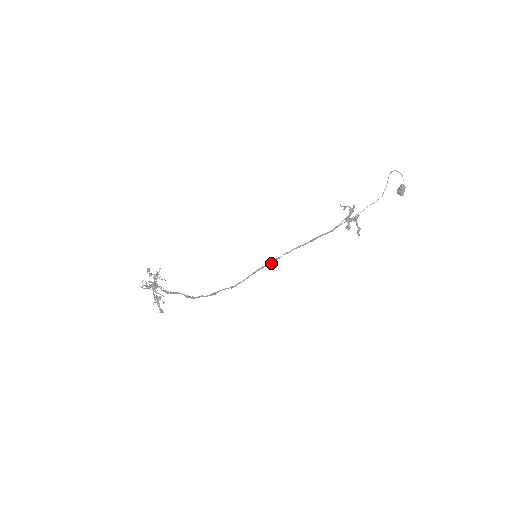
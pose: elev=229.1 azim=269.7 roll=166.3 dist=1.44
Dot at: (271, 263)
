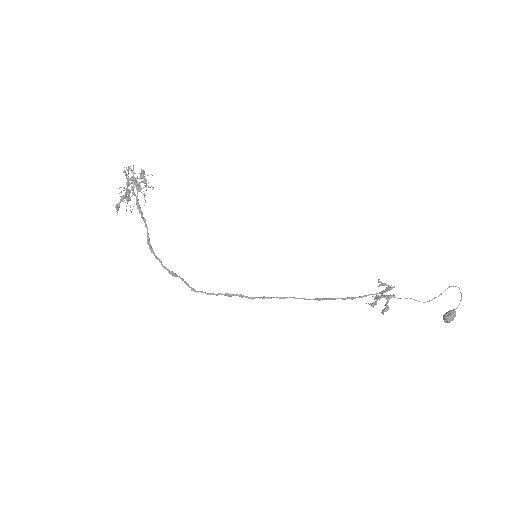
Dot at: (255, 297)
